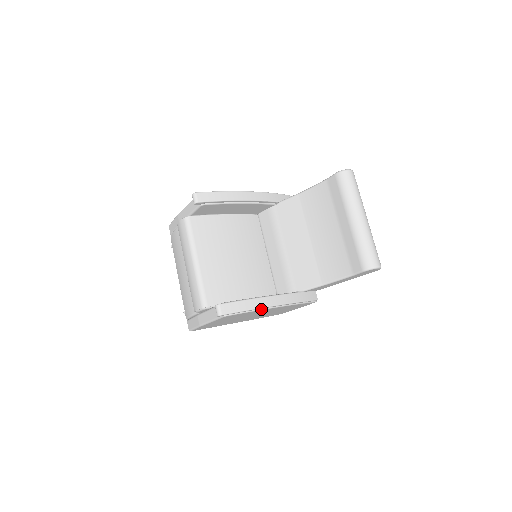
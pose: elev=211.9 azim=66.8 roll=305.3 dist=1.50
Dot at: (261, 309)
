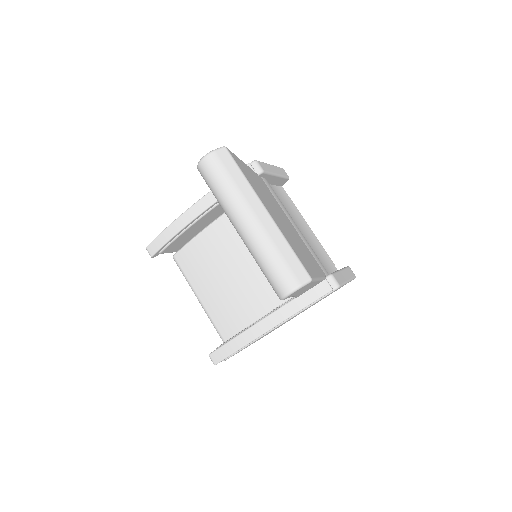
Dot at: (254, 341)
